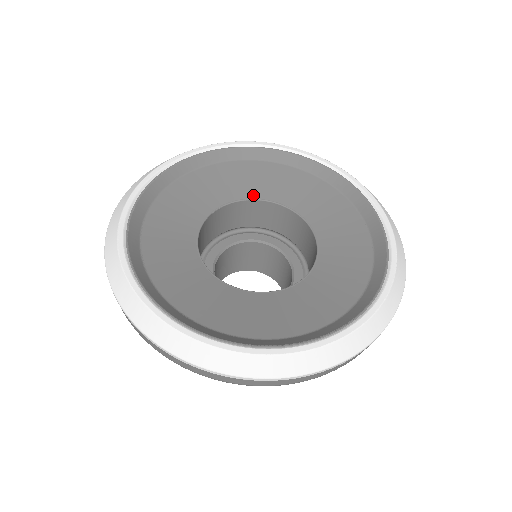
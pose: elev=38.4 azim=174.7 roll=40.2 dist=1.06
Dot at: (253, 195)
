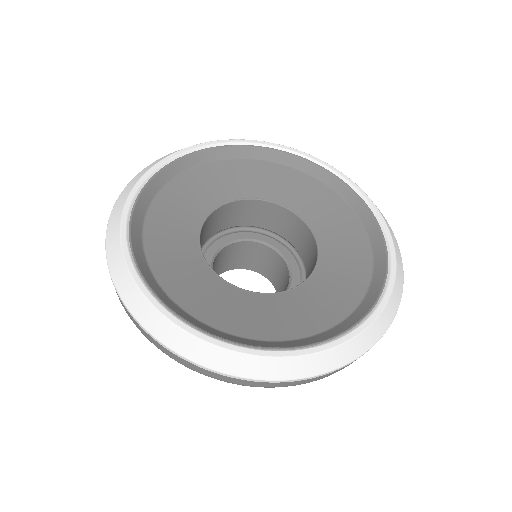
Dot at: (289, 204)
